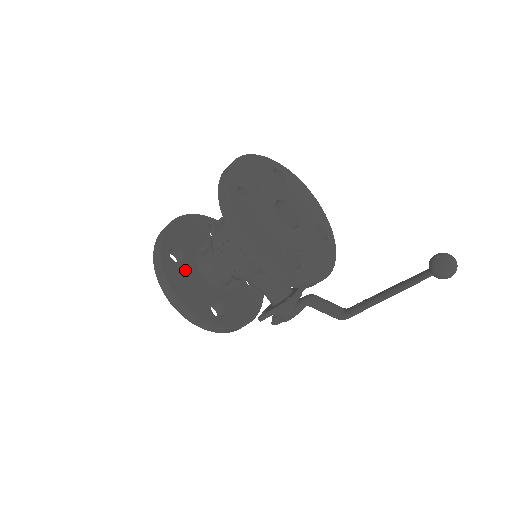
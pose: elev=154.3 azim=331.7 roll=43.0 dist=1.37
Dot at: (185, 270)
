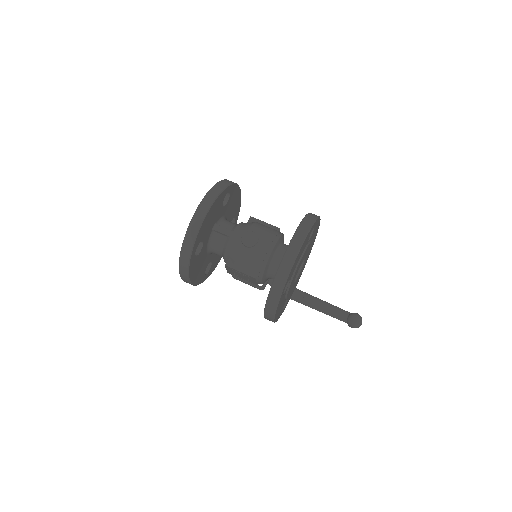
Dot at: (200, 257)
